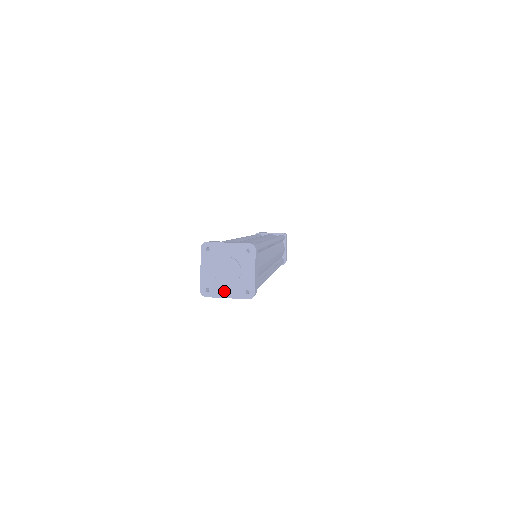
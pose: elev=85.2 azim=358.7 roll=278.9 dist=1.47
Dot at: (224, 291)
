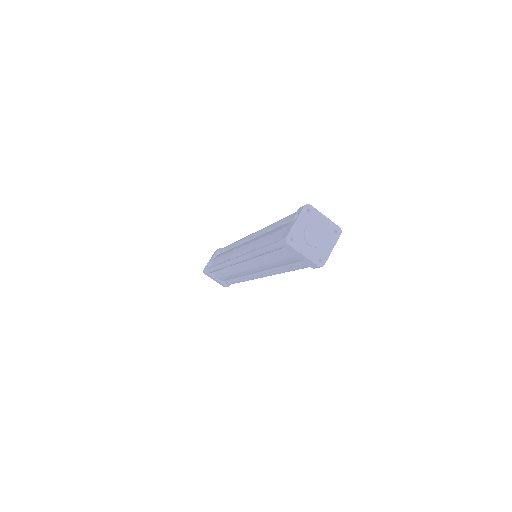
Dot at: (304, 249)
